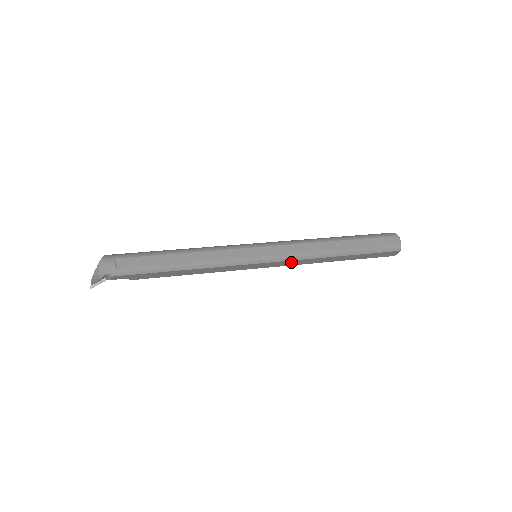
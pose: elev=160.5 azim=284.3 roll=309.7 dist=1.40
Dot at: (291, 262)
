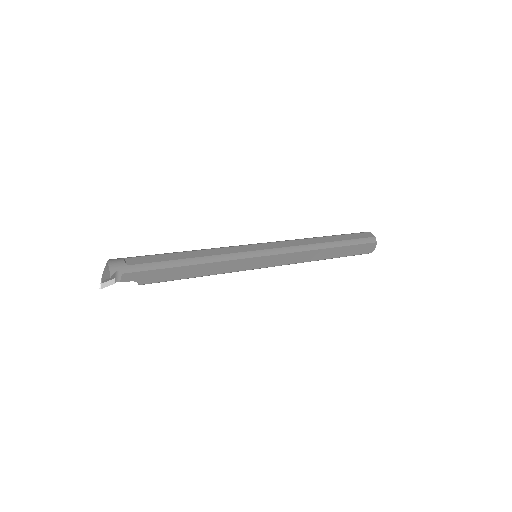
Dot at: (289, 257)
